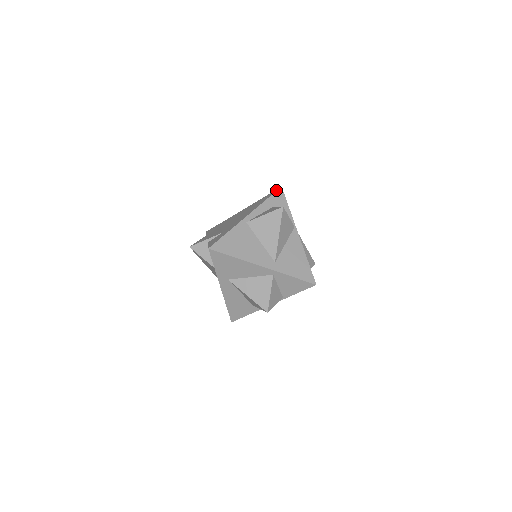
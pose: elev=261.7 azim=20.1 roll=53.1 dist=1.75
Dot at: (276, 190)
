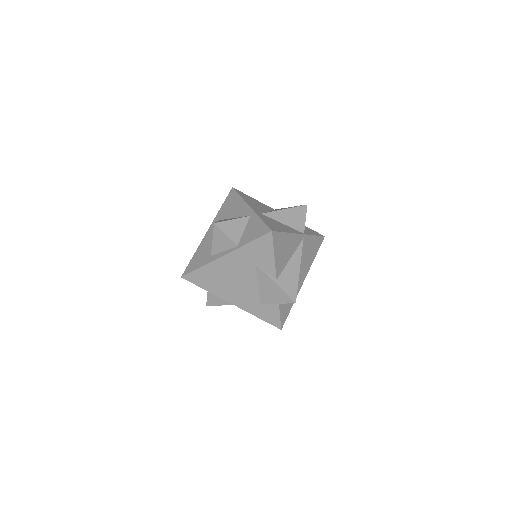
Dot at: occluded
